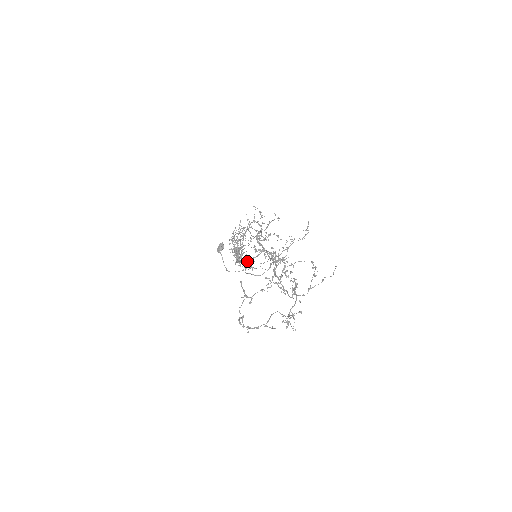
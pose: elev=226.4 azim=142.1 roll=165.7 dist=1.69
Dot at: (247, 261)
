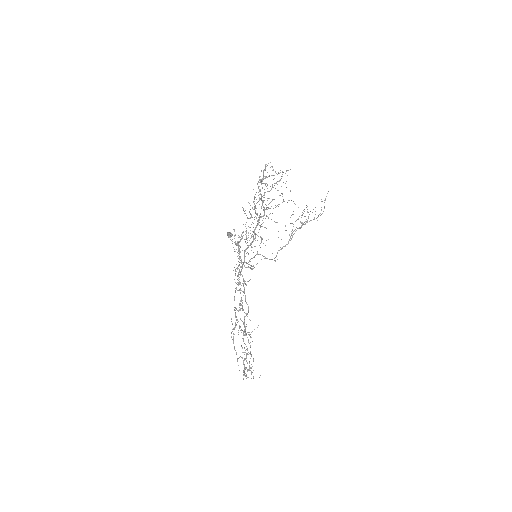
Dot at: (247, 263)
